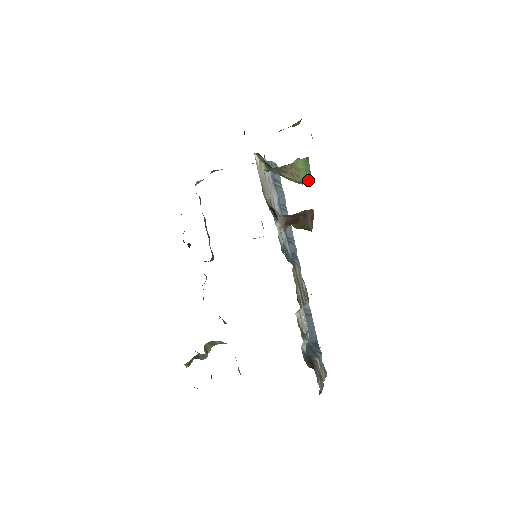
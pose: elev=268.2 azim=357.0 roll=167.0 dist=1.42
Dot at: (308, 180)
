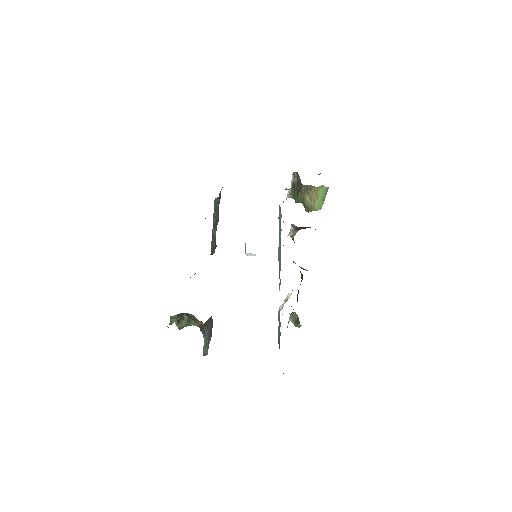
Dot at: (319, 208)
